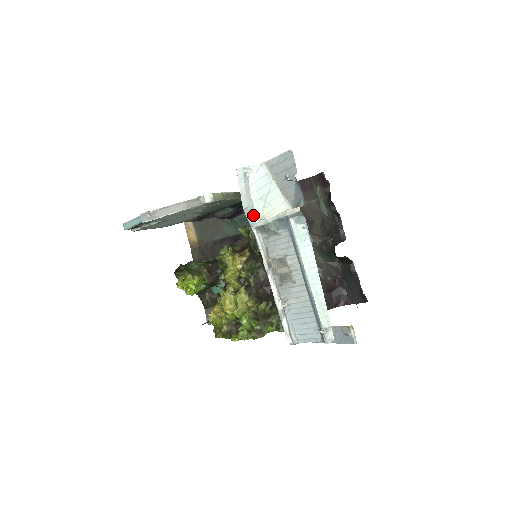
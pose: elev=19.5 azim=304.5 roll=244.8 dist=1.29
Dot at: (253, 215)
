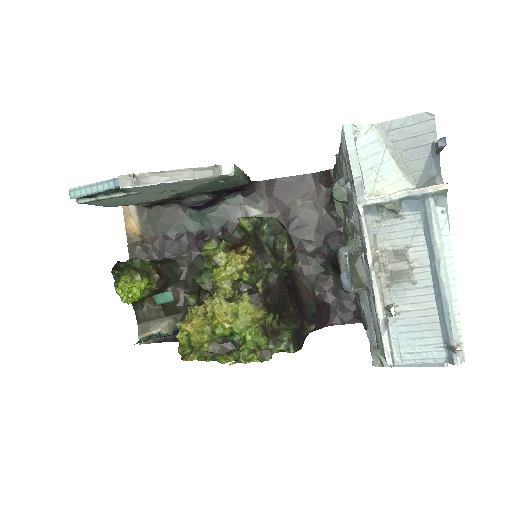
Dot at: (364, 188)
